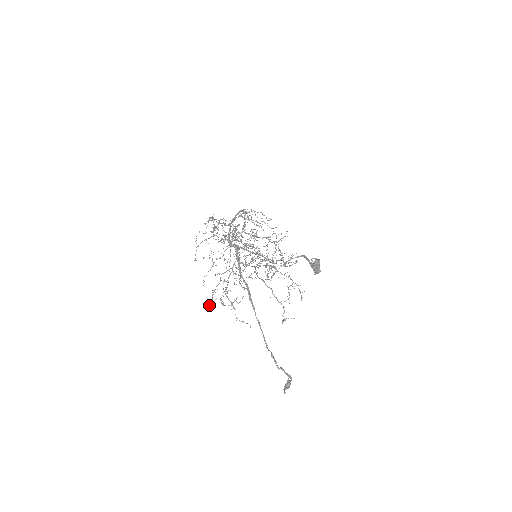
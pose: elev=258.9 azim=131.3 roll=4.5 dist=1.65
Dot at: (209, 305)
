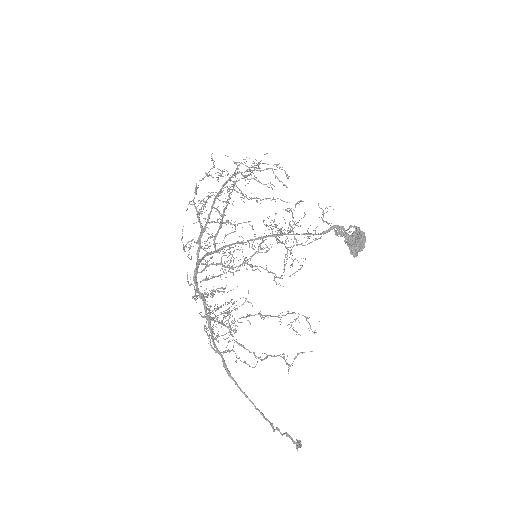
Dot at: (209, 335)
